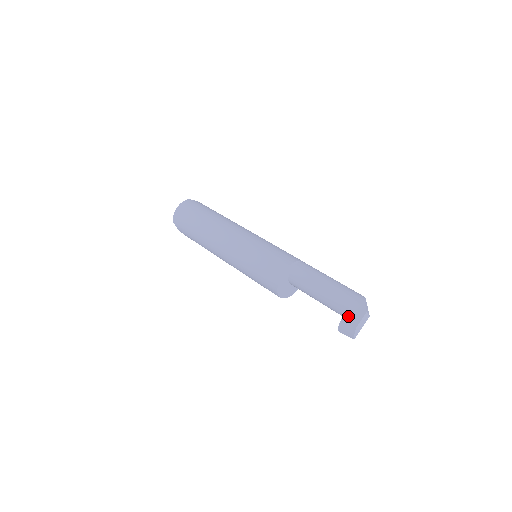
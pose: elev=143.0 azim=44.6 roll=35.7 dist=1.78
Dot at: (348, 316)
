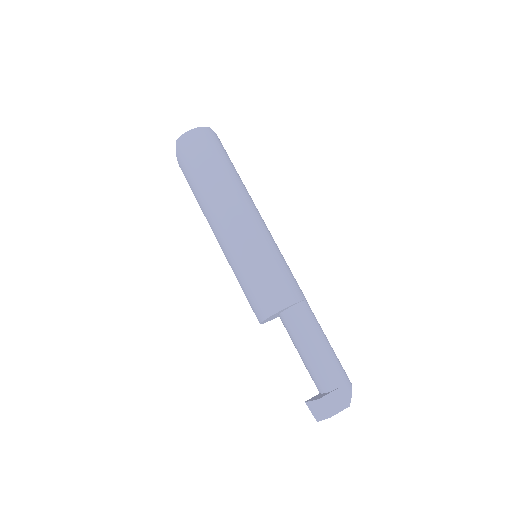
Dot at: (329, 399)
